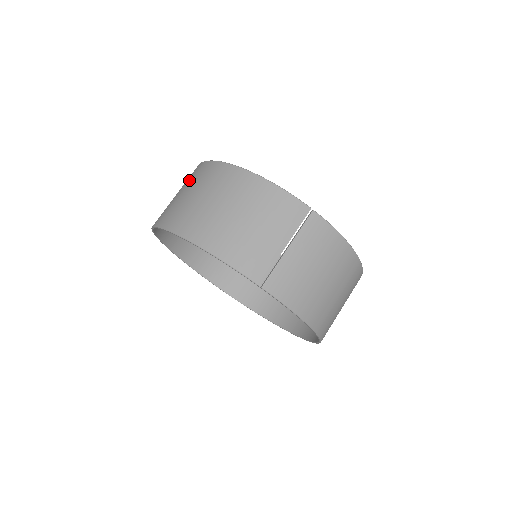
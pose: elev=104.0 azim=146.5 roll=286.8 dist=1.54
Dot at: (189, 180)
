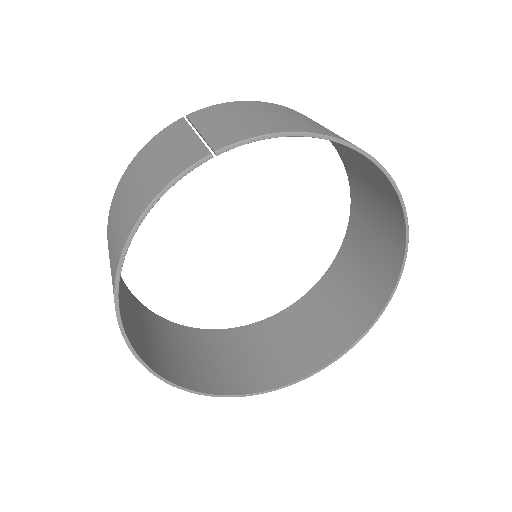
Dot at: occluded
